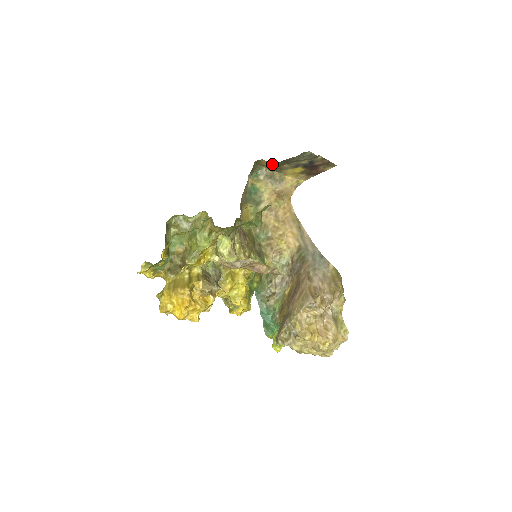
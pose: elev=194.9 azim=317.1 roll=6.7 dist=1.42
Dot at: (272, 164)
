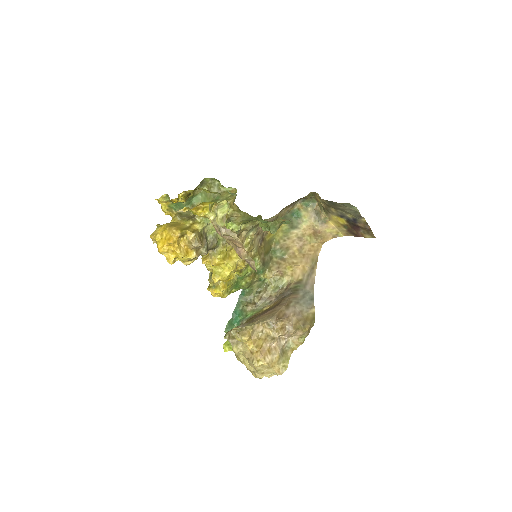
Dot at: occluded
